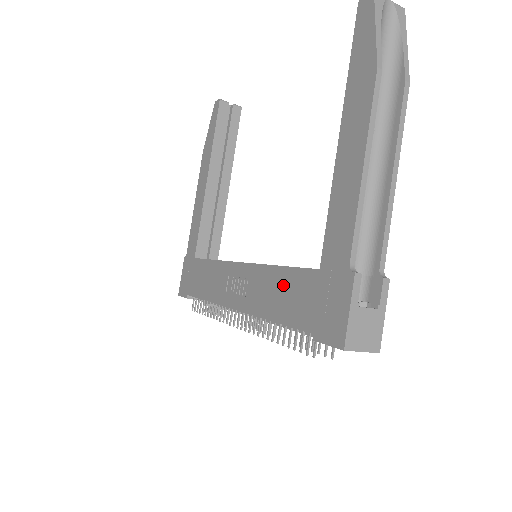
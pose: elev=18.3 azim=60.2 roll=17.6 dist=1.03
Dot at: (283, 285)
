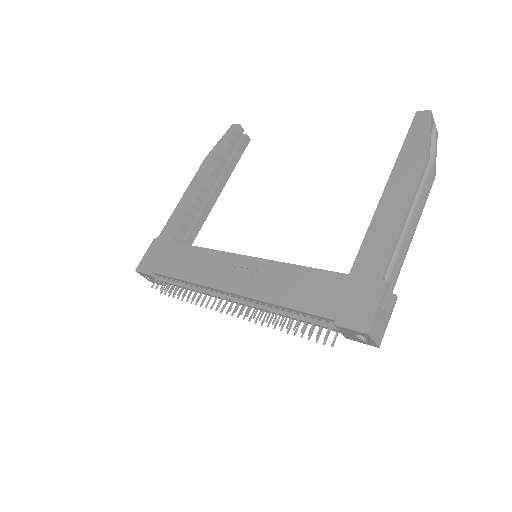
Dot at: (302, 280)
